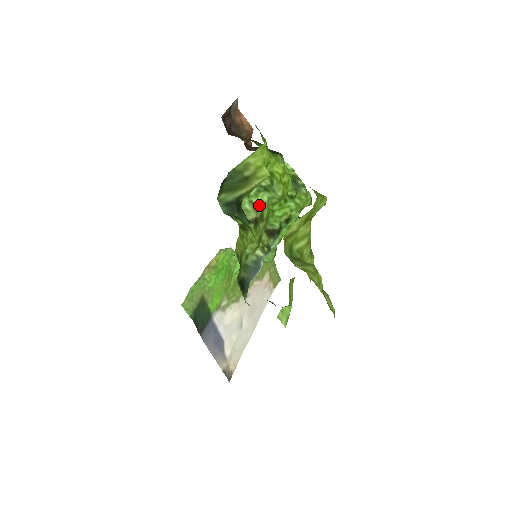
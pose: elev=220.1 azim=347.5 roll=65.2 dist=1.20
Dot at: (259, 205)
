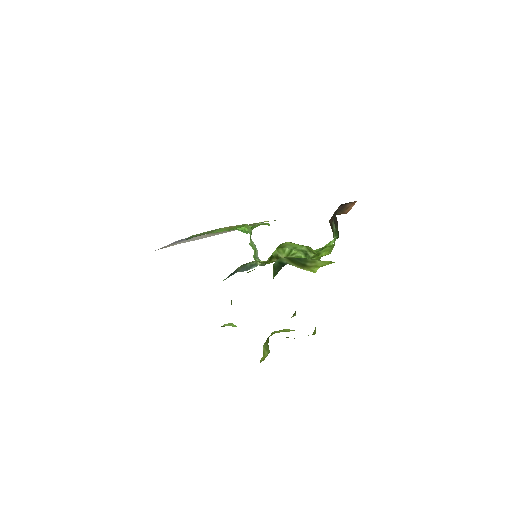
Dot at: (292, 254)
